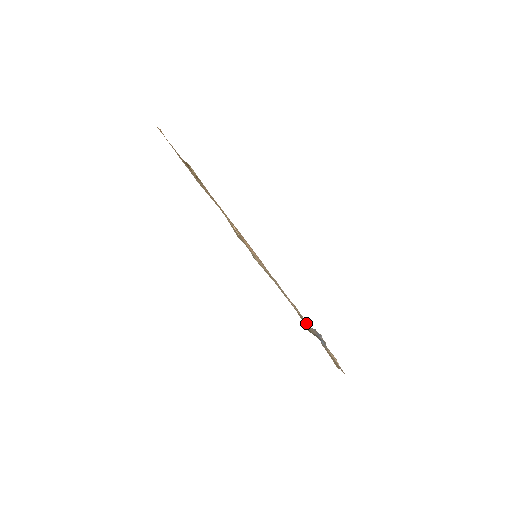
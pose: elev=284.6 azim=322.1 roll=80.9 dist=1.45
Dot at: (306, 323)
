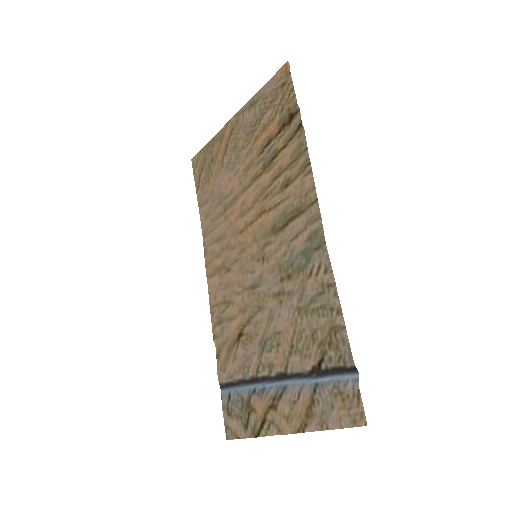
Dot at: (331, 344)
